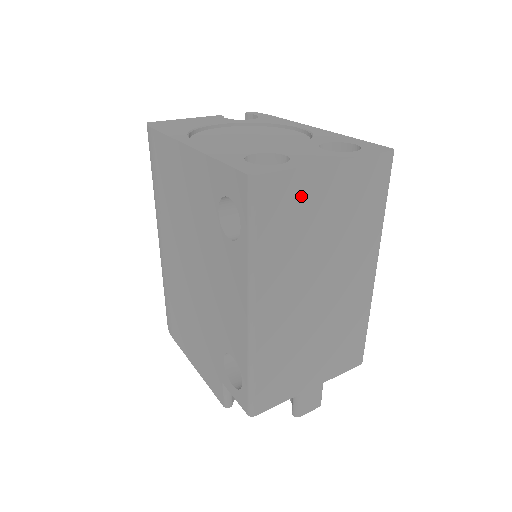
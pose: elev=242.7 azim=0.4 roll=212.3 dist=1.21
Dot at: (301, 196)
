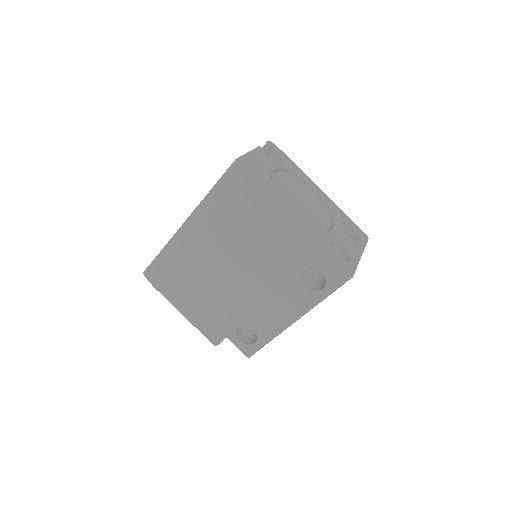
Dot at: occluded
